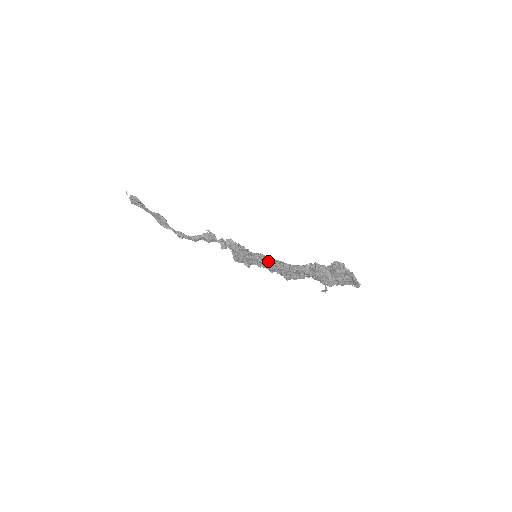
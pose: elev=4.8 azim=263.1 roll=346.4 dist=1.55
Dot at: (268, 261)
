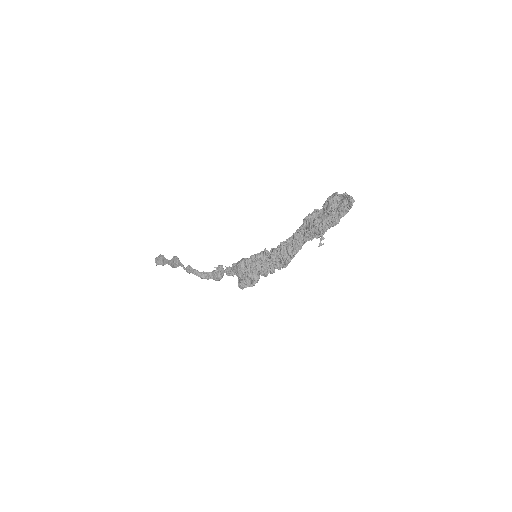
Dot at: (266, 252)
